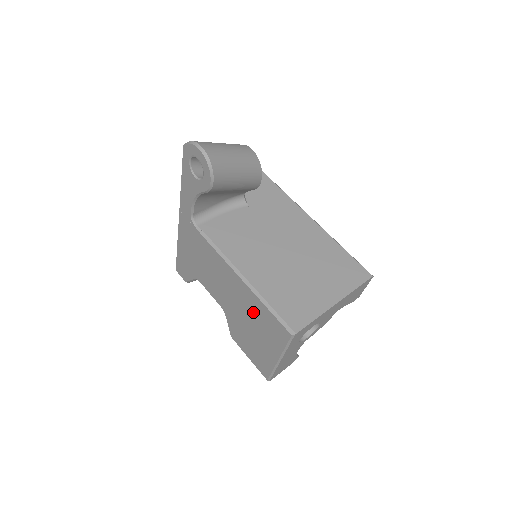
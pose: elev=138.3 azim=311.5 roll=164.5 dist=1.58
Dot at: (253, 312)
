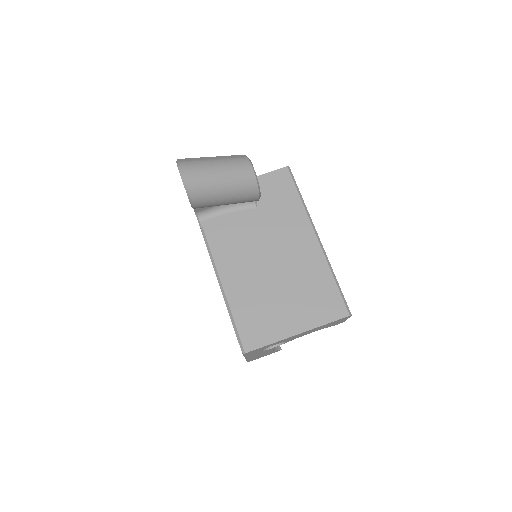
Dot at: occluded
